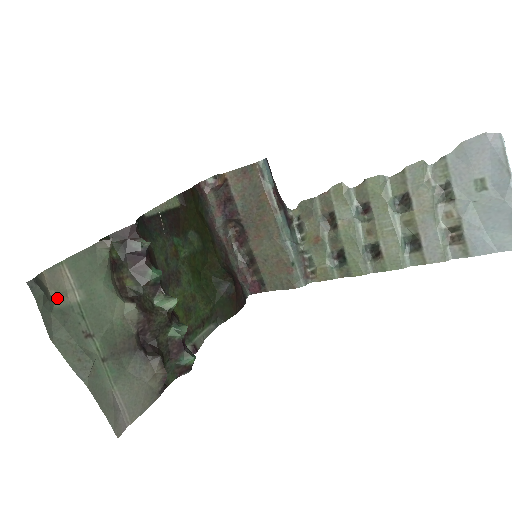
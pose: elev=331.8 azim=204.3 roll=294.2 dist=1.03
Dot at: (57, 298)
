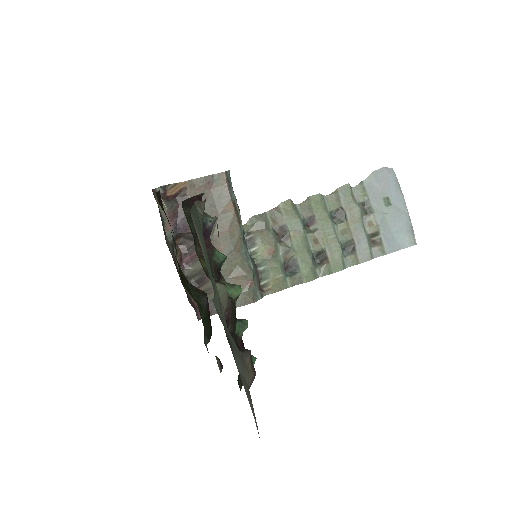
Dot at: occluded
